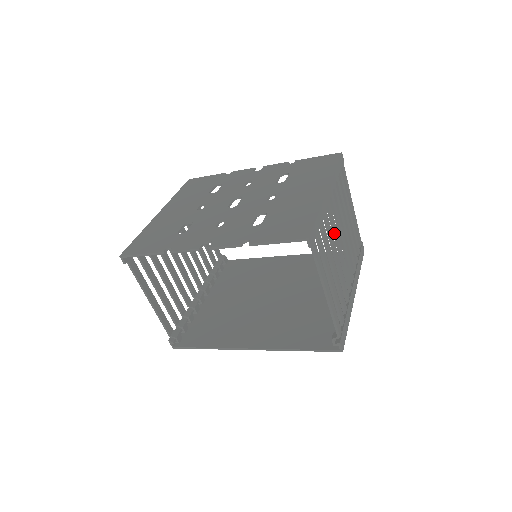
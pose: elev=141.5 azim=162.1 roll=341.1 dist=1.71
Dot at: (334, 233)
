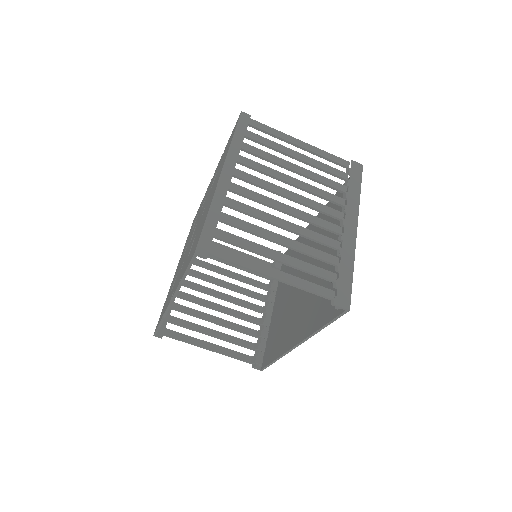
Dot at: (263, 204)
